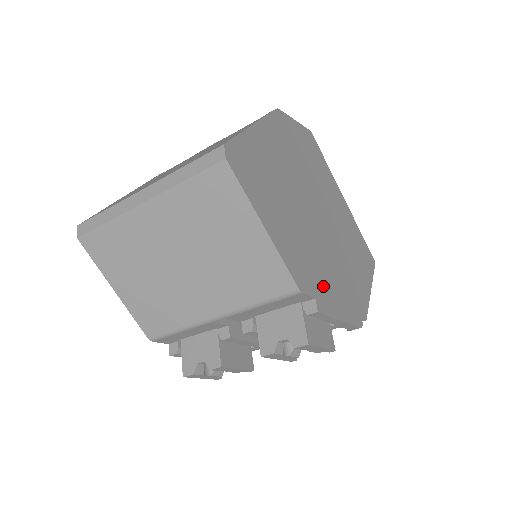
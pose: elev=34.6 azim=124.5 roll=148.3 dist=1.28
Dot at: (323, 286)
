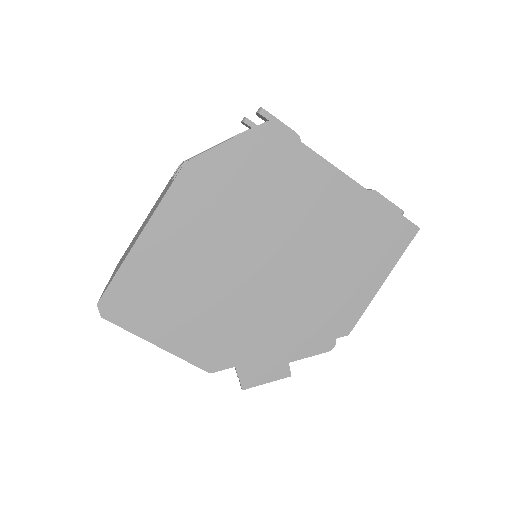
Dot at: (254, 346)
